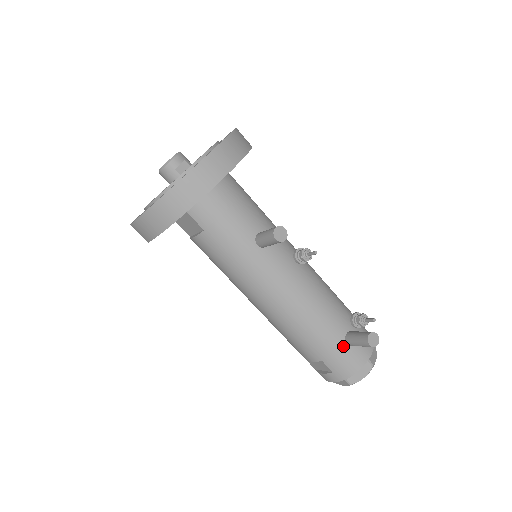
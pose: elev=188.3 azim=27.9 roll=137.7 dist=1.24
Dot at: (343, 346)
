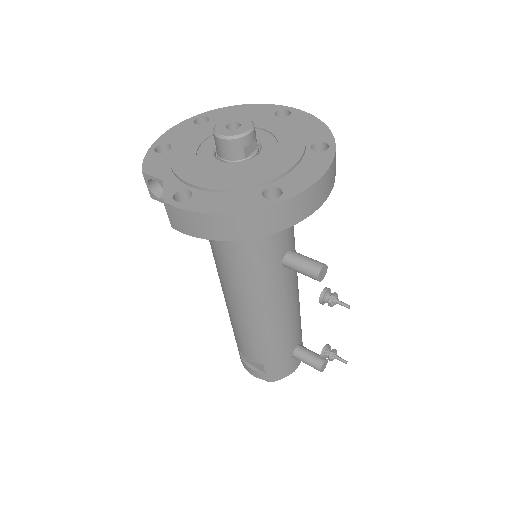
Dot at: (289, 357)
